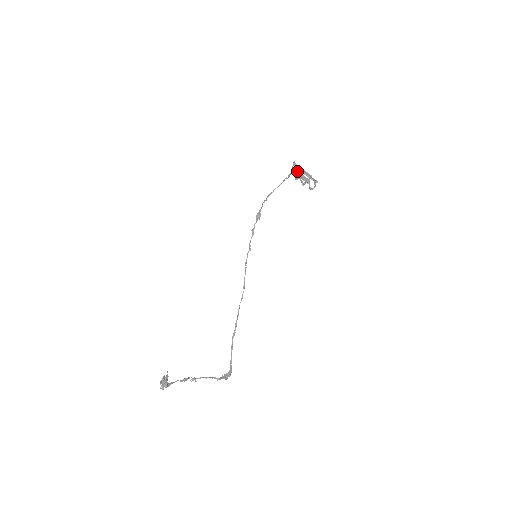
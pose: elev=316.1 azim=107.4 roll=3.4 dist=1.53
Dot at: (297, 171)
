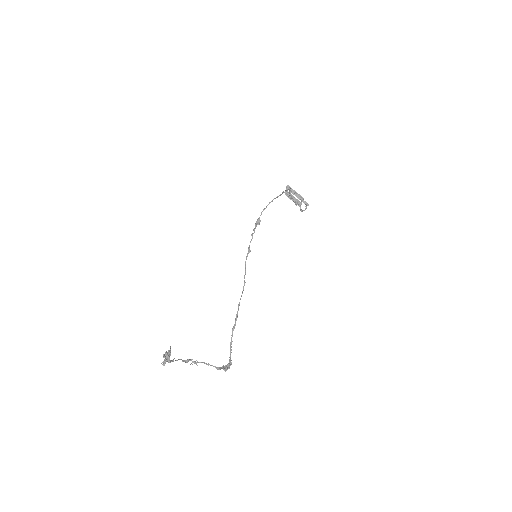
Dot at: occluded
